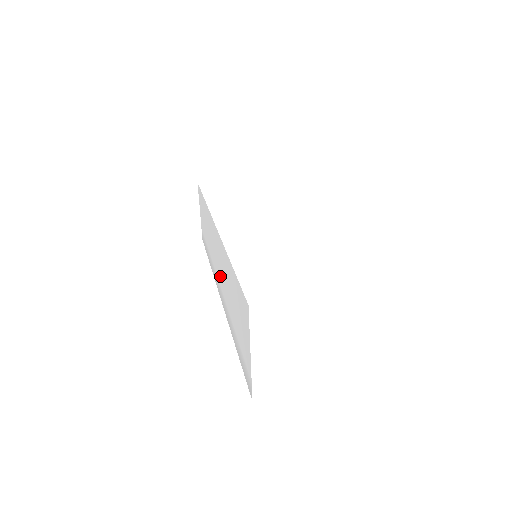
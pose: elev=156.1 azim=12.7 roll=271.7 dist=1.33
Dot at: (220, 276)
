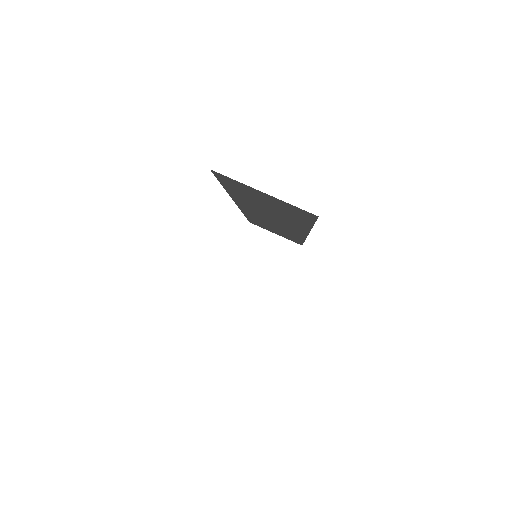
Dot at: occluded
